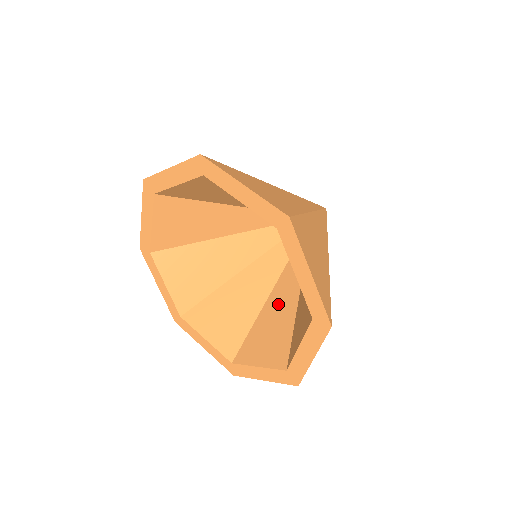
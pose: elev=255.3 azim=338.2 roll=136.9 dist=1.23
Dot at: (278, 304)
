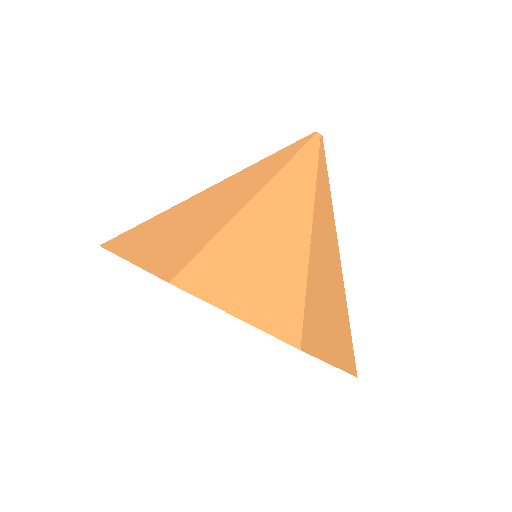
Dot at: occluded
